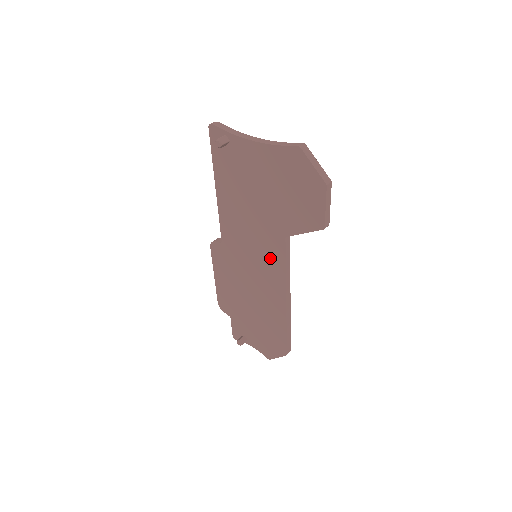
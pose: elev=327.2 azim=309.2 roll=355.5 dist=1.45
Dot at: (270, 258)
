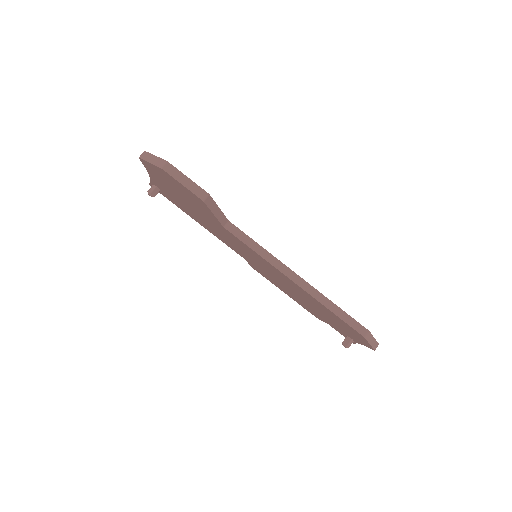
Dot at: (249, 252)
